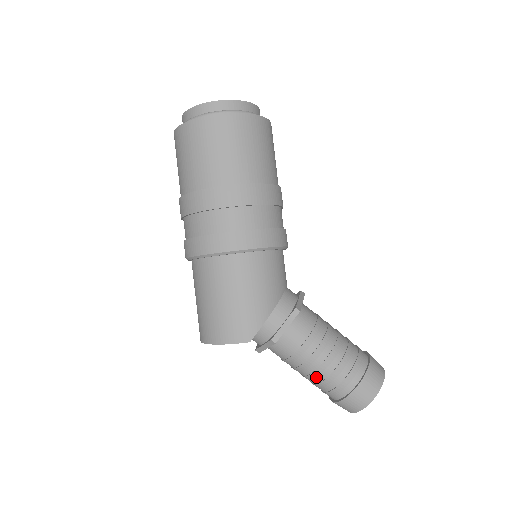
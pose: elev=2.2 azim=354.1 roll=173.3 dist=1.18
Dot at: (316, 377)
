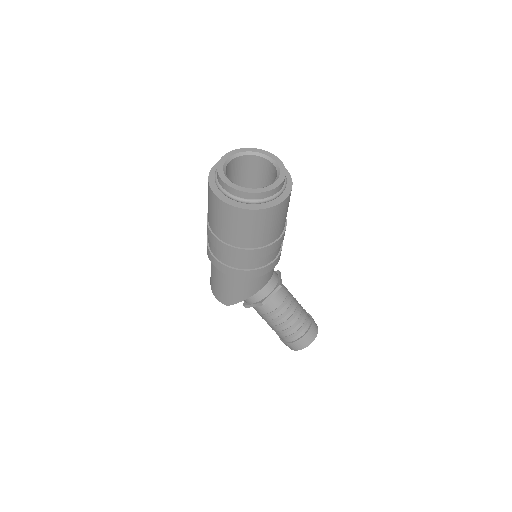
Dot at: occluded
